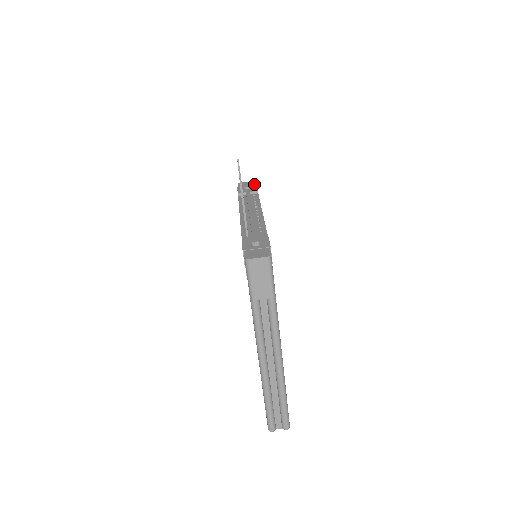
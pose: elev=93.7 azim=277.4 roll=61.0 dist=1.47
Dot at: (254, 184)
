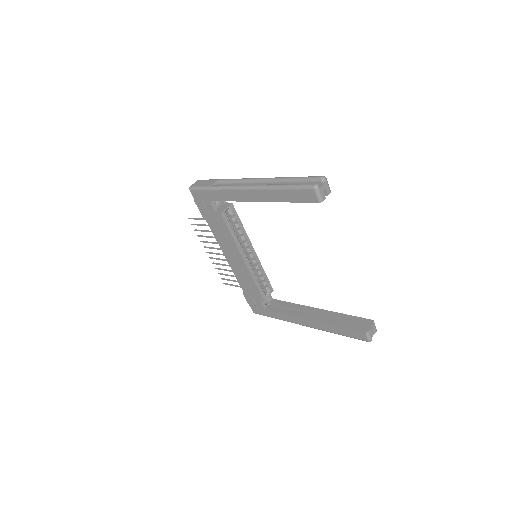
Dot at: occluded
